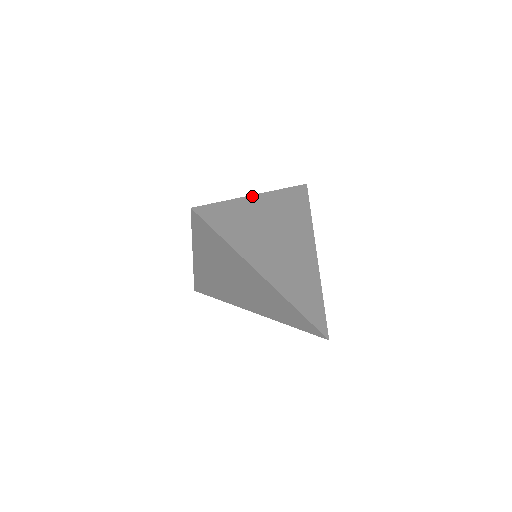
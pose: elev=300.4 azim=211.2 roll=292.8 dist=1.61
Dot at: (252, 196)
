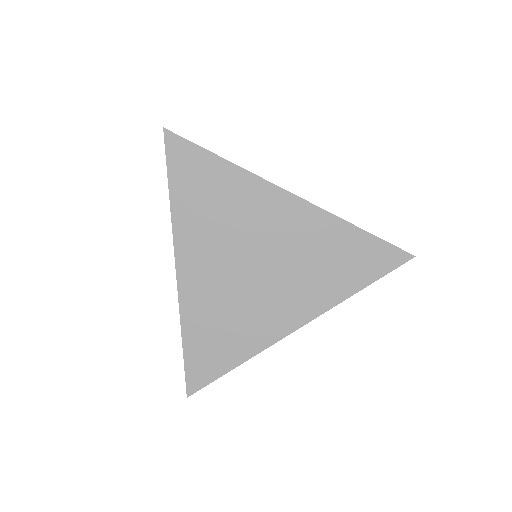
Dot at: occluded
